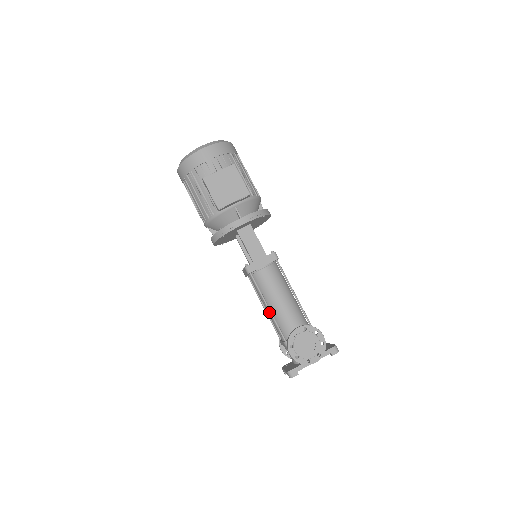
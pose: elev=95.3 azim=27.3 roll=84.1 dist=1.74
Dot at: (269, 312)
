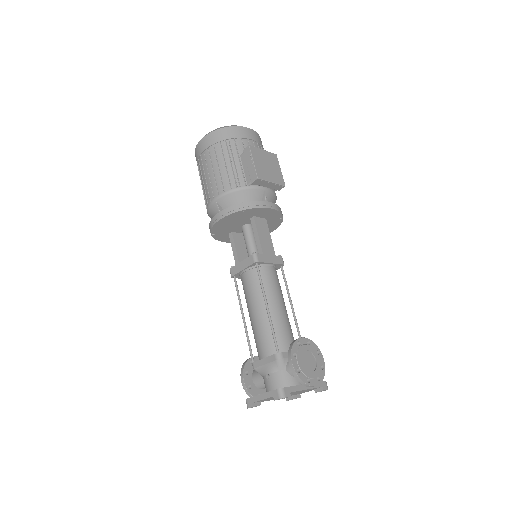
Dot at: (261, 317)
